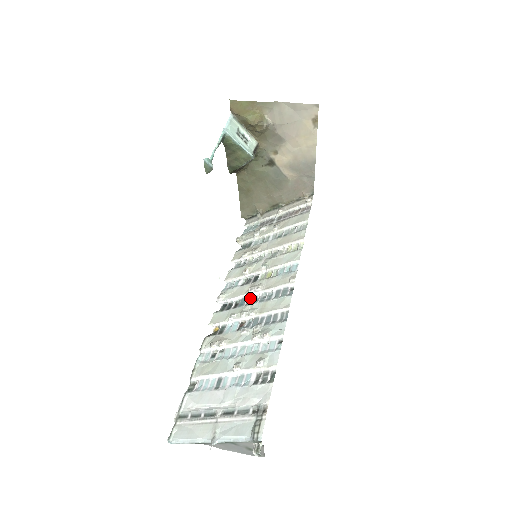
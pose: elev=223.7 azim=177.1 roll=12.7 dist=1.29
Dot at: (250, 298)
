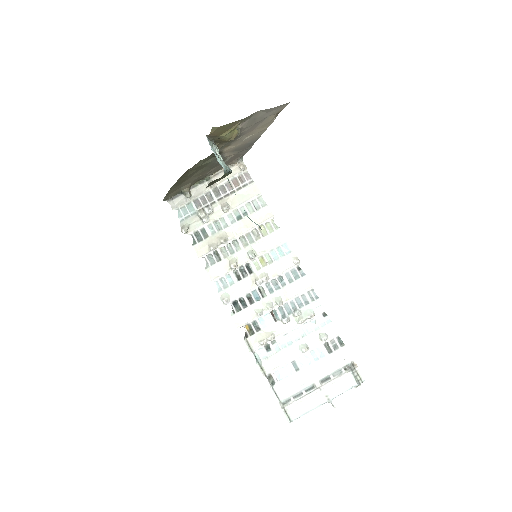
Dot at: (259, 288)
